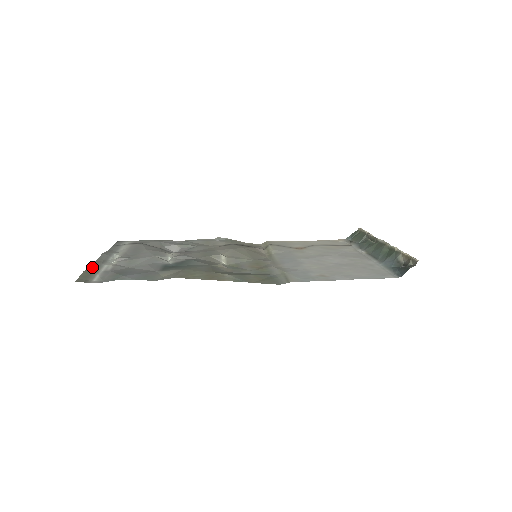
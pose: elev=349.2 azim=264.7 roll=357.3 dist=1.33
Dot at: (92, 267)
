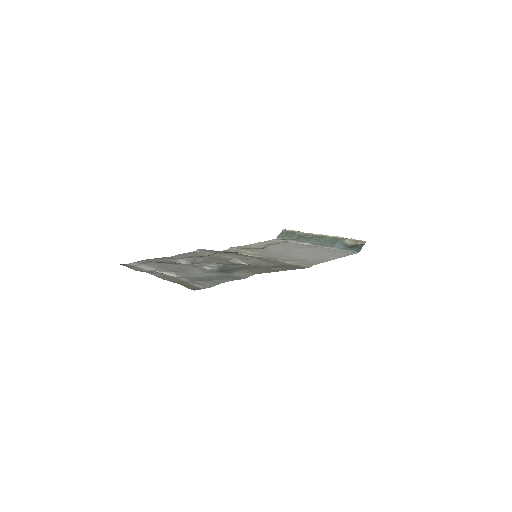
Dot at: (174, 281)
